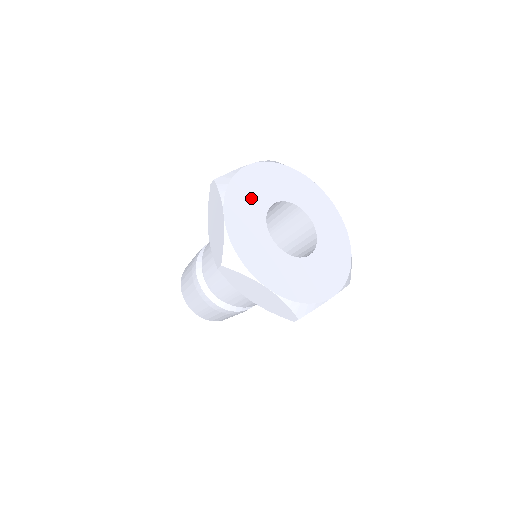
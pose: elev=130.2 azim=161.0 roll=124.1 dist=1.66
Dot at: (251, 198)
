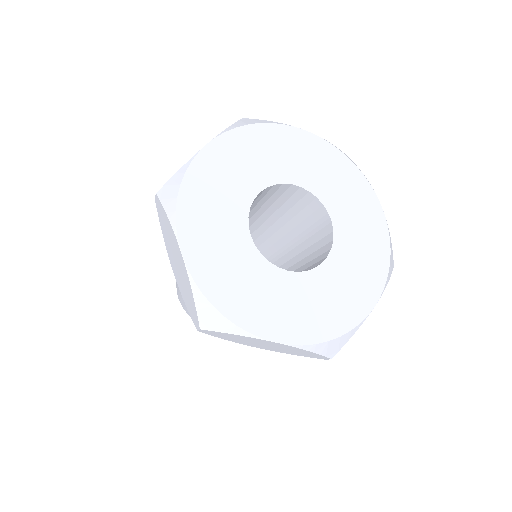
Dot at: (265, 157)
